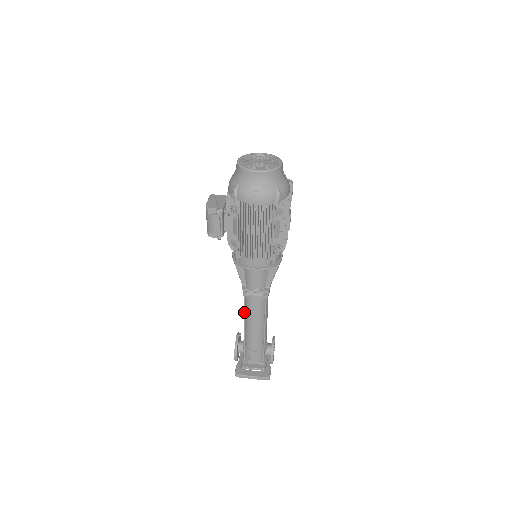
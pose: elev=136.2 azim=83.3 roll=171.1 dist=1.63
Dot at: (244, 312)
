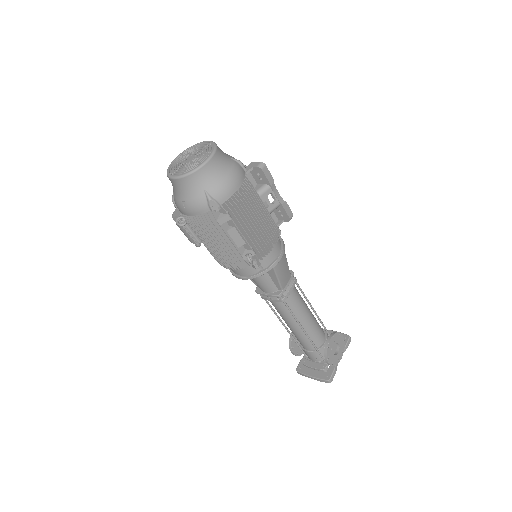
Dot at: (274, 313)
